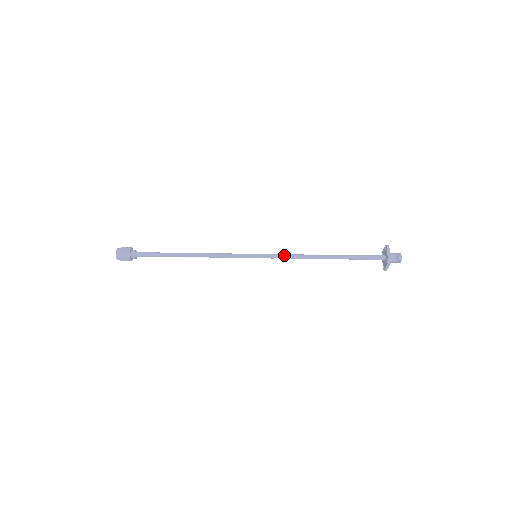
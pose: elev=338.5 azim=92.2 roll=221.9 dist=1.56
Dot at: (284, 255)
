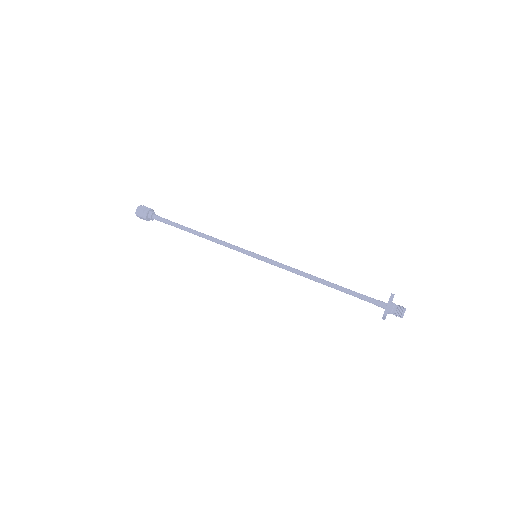
Dot at: (282, 265)
